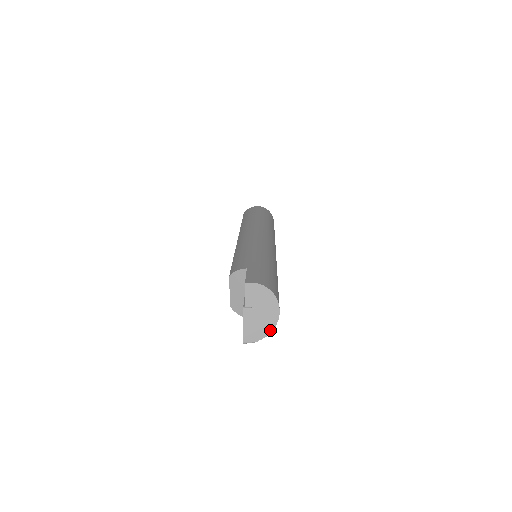
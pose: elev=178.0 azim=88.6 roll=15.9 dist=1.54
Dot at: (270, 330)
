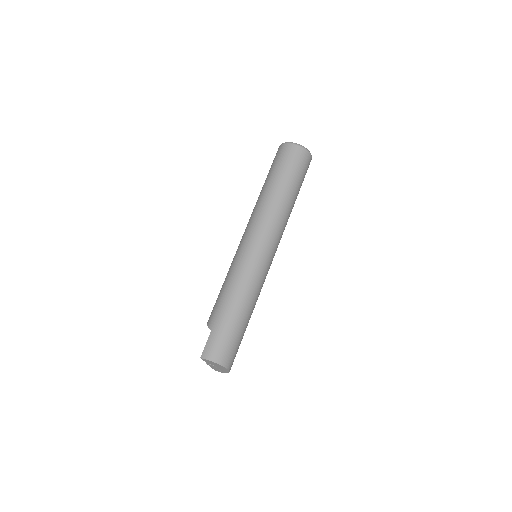
Dot at: (227, 372)
